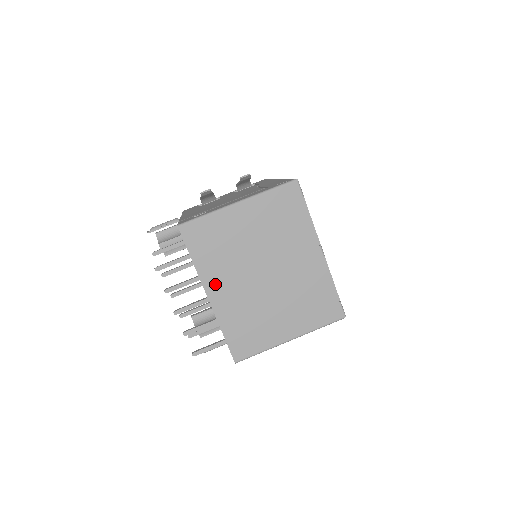
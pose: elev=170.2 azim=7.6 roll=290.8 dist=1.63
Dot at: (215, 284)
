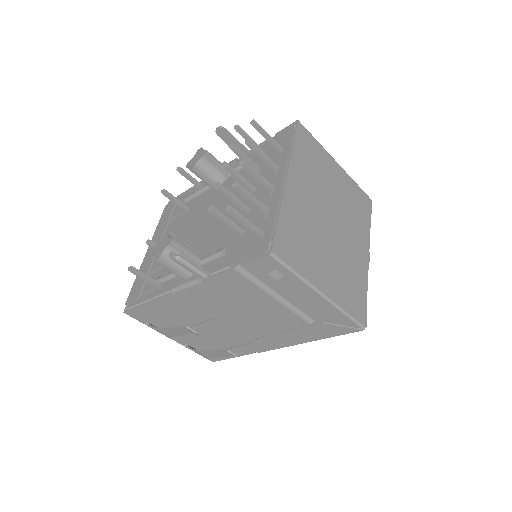
Dot at: (297, 179)
